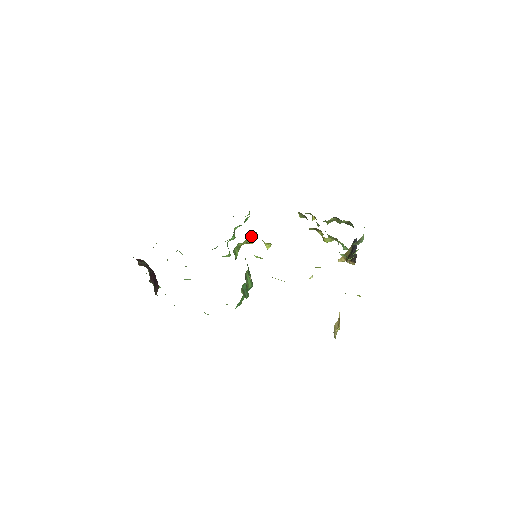
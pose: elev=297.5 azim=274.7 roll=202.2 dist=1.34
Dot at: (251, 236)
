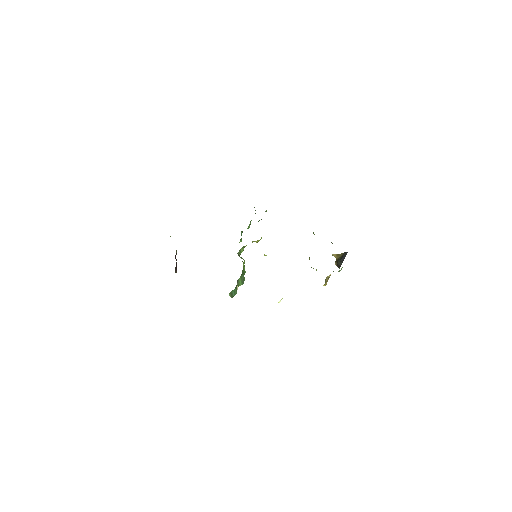
Dot at: (256, 241)
